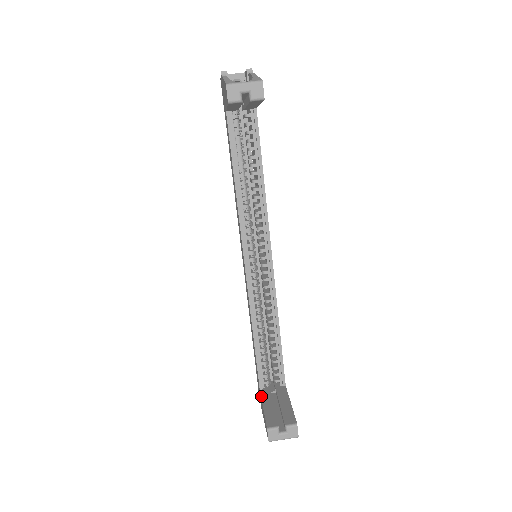
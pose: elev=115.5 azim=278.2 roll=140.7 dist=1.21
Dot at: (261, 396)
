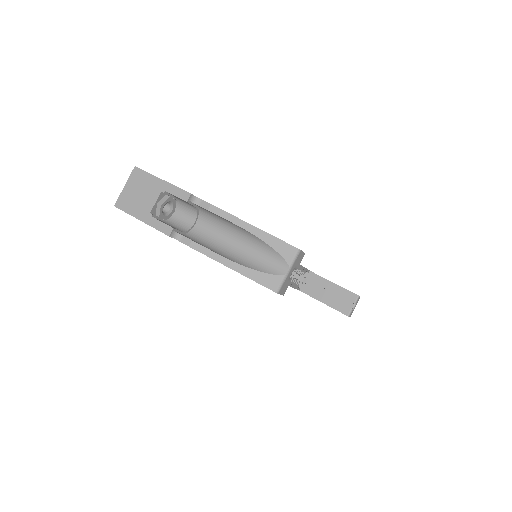
Dot at: occluded
